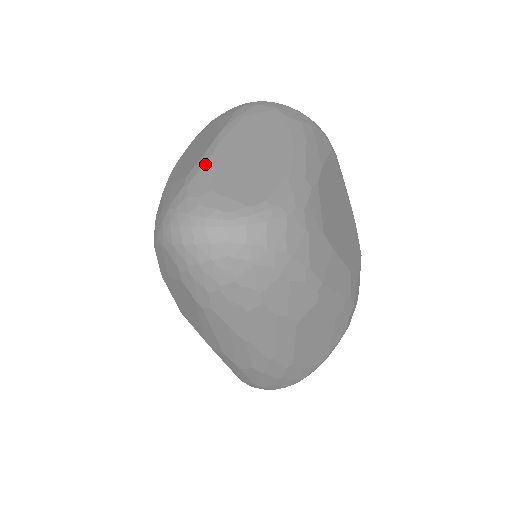
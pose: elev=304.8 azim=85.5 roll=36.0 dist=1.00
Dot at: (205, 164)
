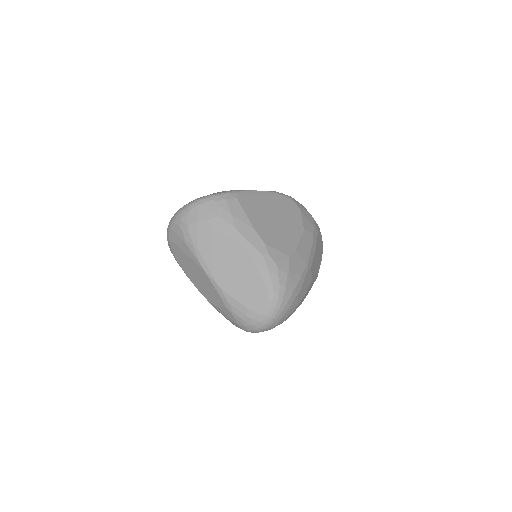
Dot at: (226, 298)
